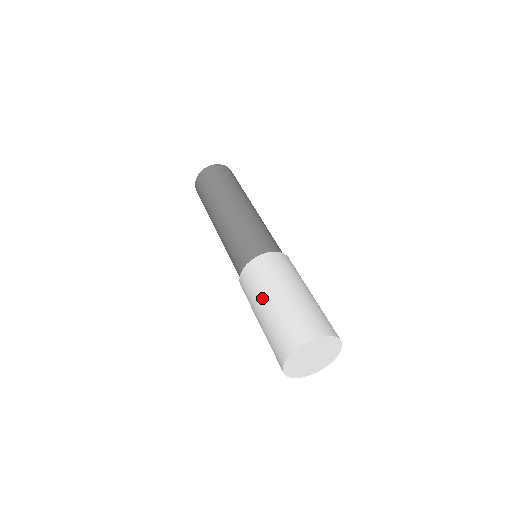
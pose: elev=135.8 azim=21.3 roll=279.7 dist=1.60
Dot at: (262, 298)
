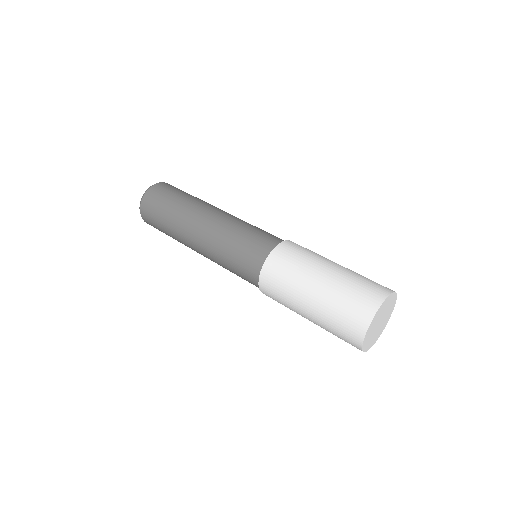
Dot at: (313, 271)
